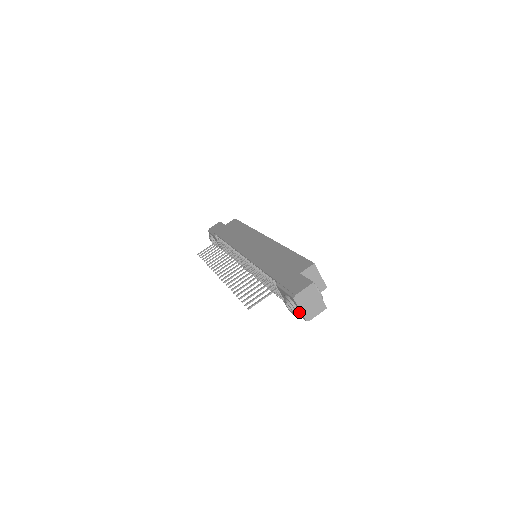
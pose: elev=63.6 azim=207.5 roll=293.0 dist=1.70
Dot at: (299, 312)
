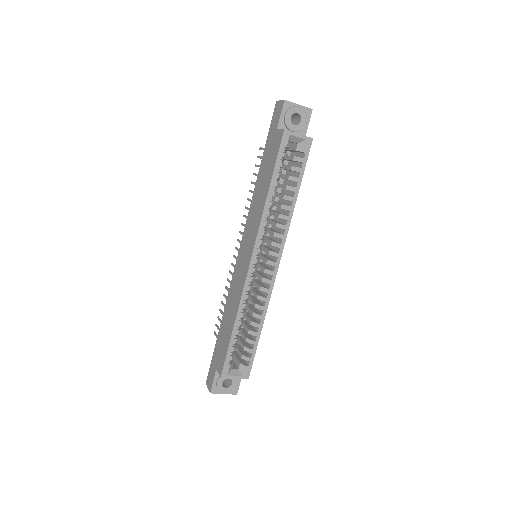
Dot at: occluded
